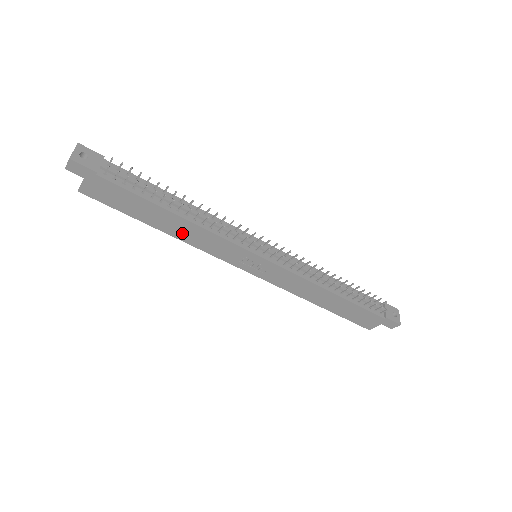
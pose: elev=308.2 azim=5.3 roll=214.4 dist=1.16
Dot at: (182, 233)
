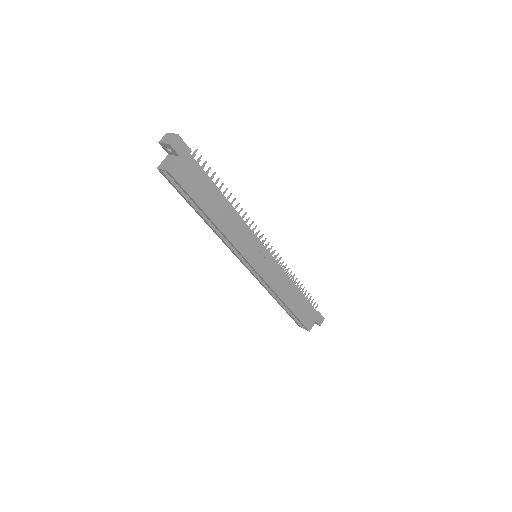
Dot at: (226, 223)
